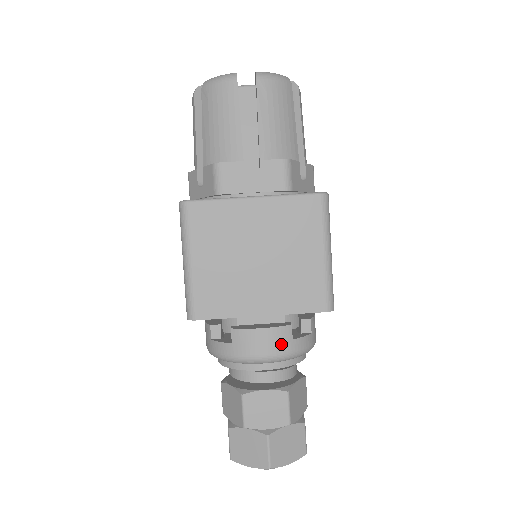
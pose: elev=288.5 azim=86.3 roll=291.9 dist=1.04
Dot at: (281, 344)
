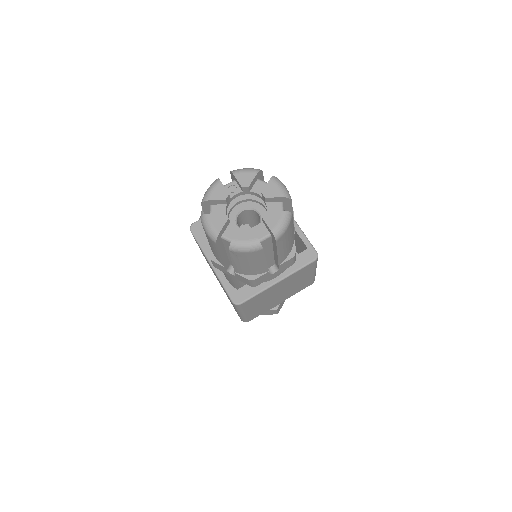
Dot at: occluded
